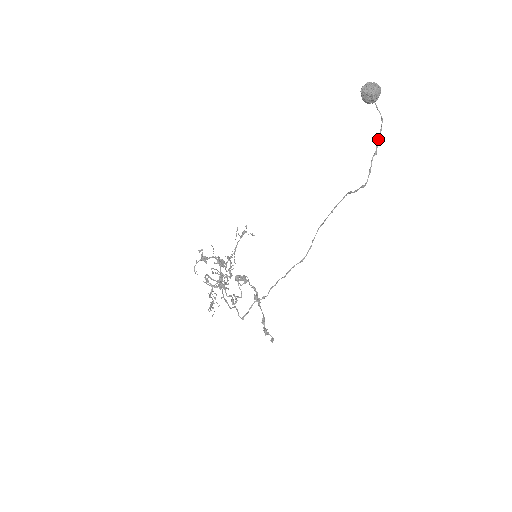
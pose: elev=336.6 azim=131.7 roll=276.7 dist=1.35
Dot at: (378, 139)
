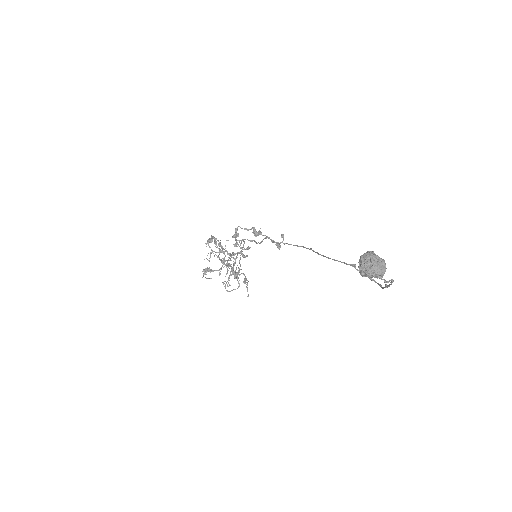
Dot at: (389, 286)
